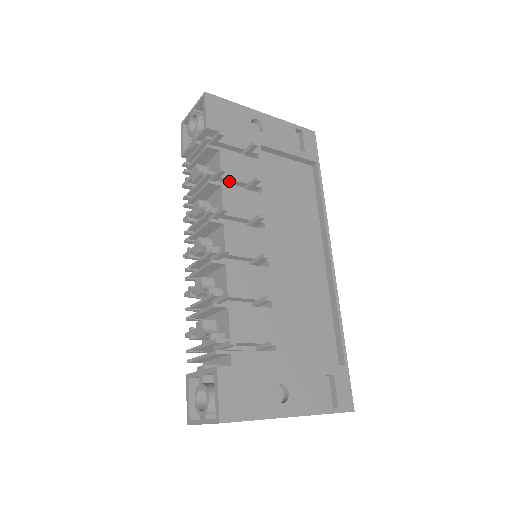
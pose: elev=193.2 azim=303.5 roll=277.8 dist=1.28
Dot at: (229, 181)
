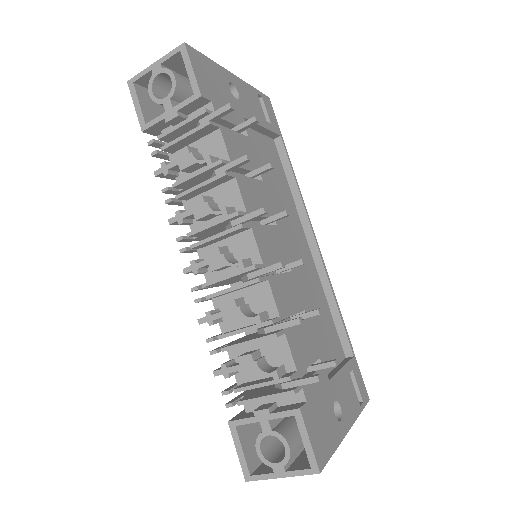
Dot at: (235, 169)
